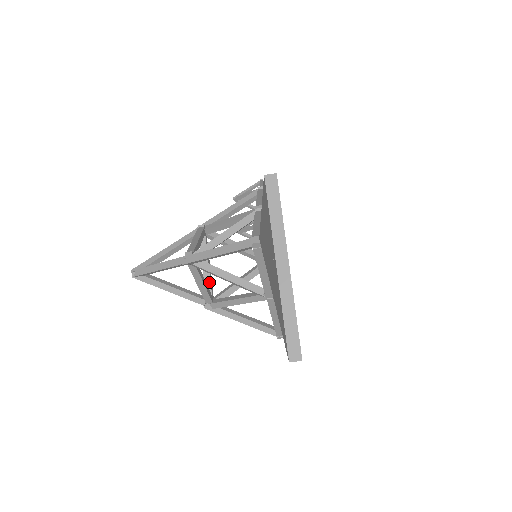
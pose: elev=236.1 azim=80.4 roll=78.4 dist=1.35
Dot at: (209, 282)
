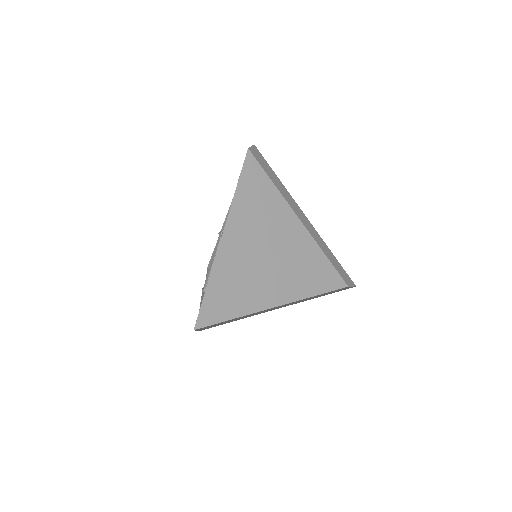
Dot at: occluded
